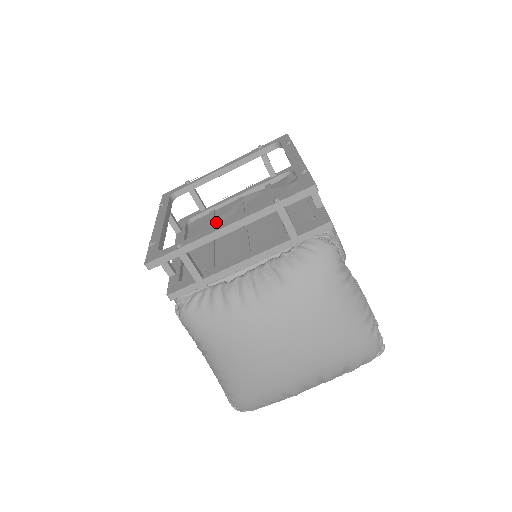
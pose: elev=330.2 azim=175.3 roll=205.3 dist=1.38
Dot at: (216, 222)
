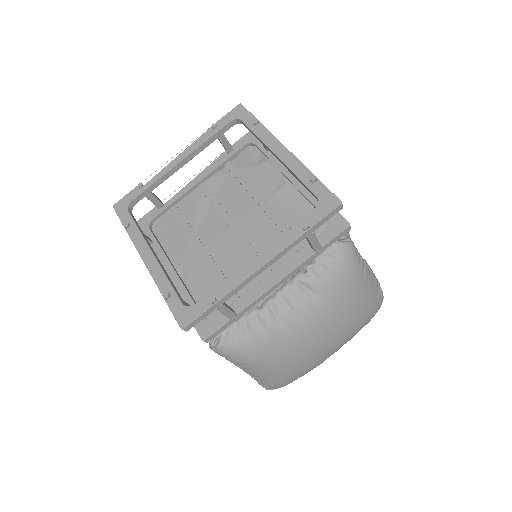
Dot at: (192, 224)
